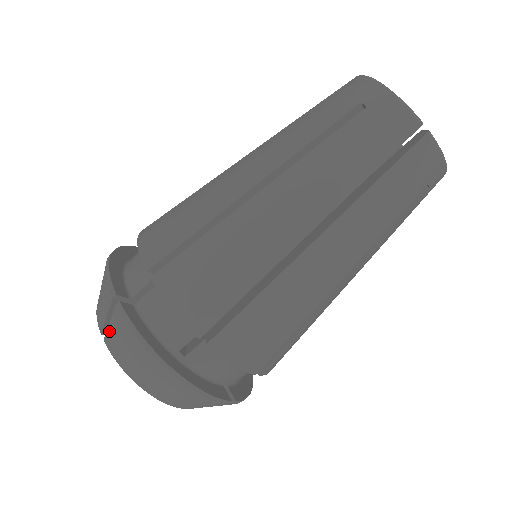
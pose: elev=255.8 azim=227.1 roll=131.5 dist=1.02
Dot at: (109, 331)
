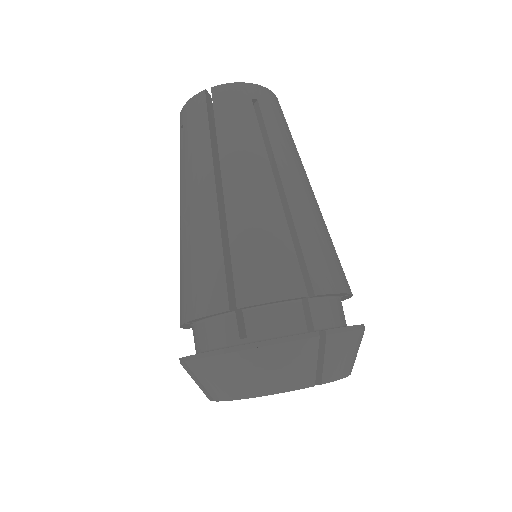
Dot at: (205, 387)
